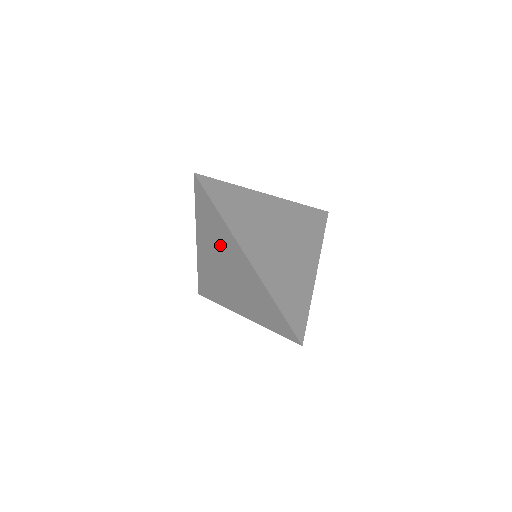
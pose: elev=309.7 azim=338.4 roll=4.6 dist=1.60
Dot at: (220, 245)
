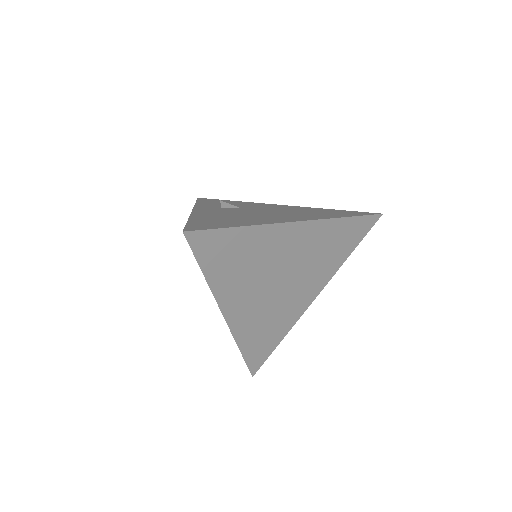
Dot at: occluded
